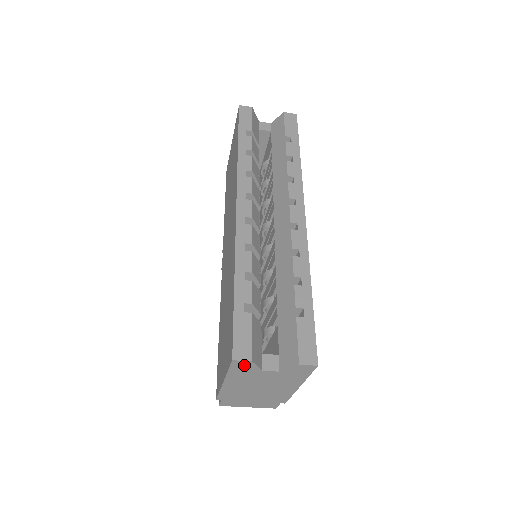
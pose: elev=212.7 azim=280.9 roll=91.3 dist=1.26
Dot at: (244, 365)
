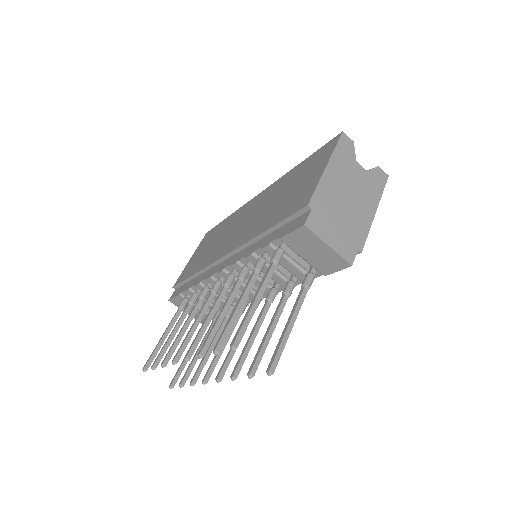
Dot at: (348, 144)
